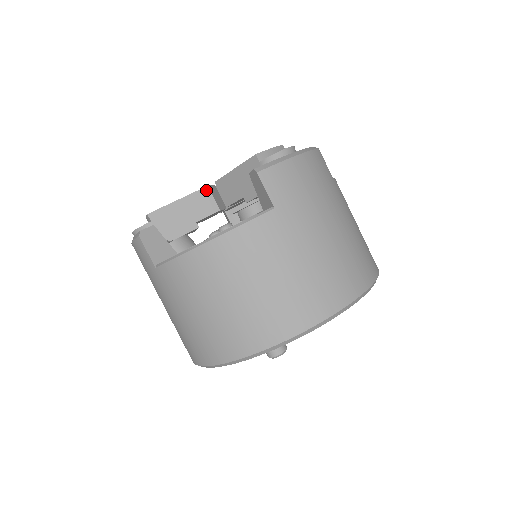
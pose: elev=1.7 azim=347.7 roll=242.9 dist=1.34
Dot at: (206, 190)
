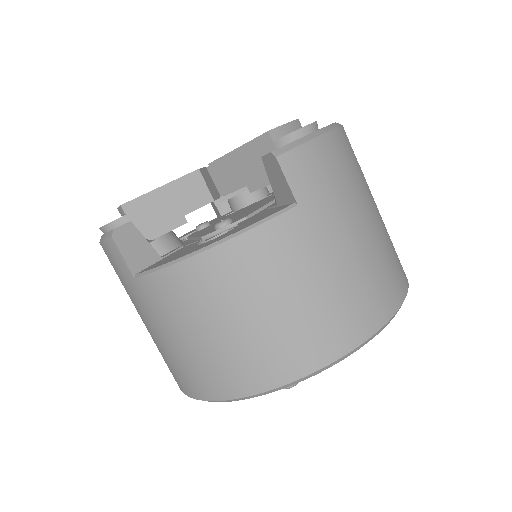
Dot at: (197, 174)
